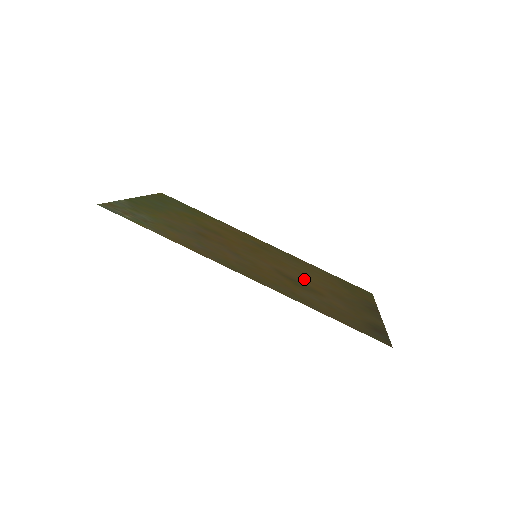
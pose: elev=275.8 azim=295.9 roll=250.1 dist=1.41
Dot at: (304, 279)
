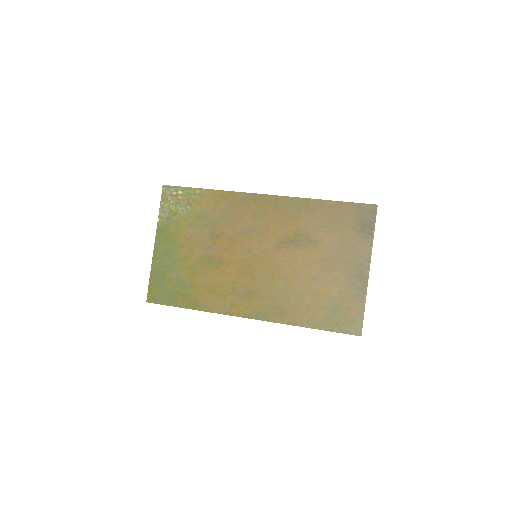
Dot at: (298, 261)
